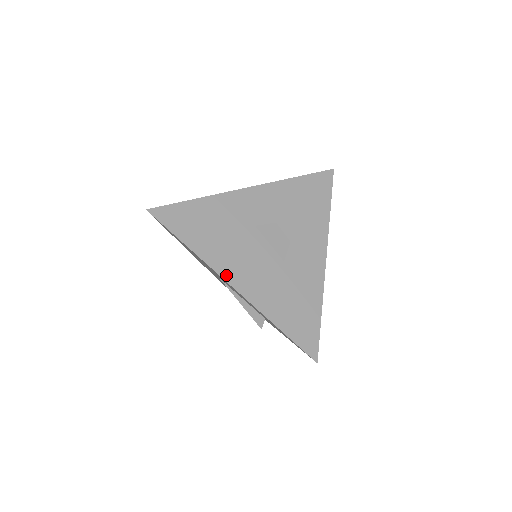
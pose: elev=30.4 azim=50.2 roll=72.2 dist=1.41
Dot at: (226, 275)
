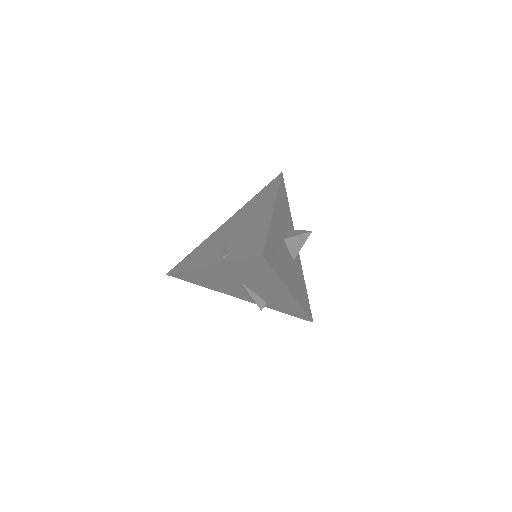
Dot at: (289, 287)
